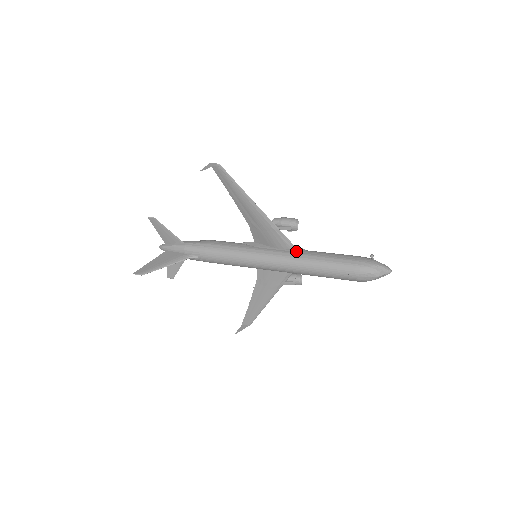
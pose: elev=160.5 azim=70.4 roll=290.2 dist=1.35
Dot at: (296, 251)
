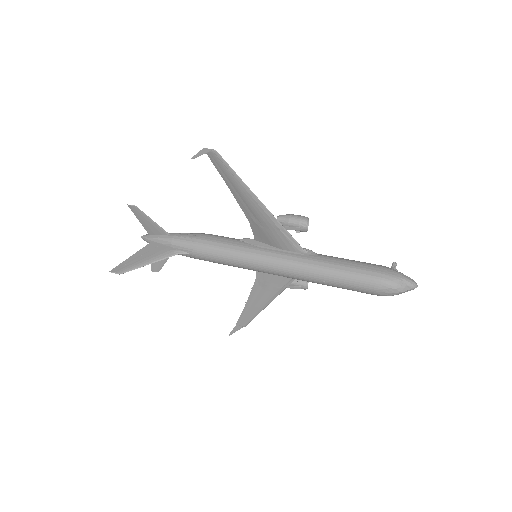
Dot at: (304, 255)
